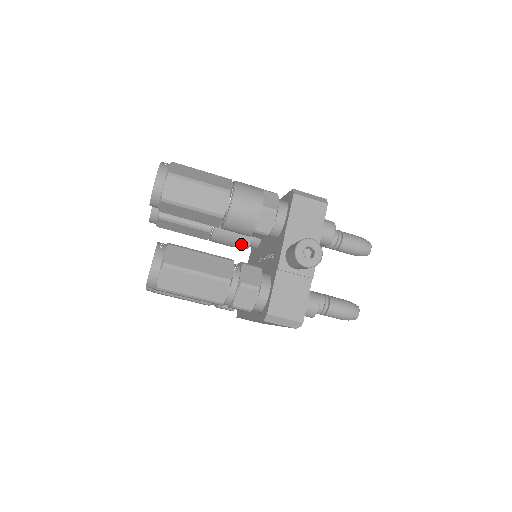
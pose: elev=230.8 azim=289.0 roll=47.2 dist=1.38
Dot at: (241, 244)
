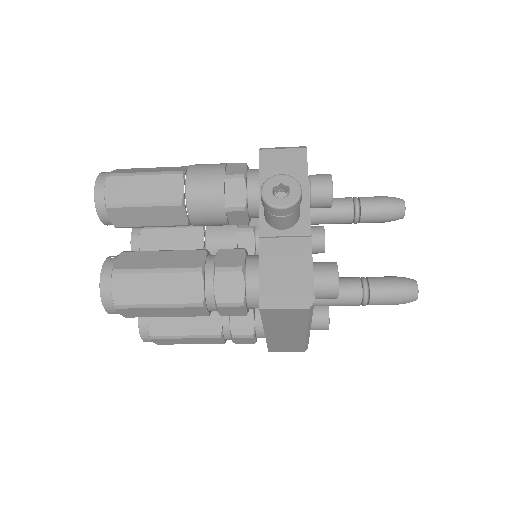
Dot at: occluded
